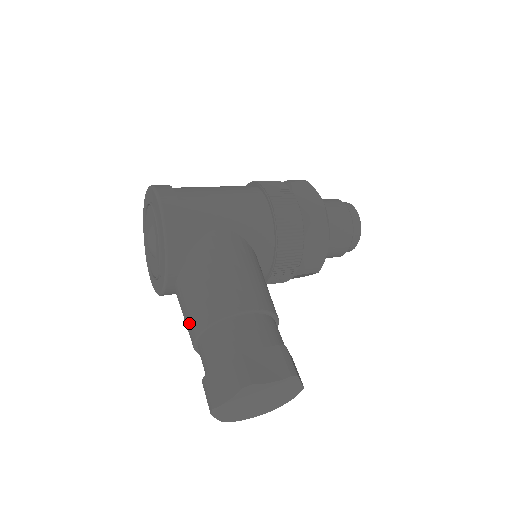
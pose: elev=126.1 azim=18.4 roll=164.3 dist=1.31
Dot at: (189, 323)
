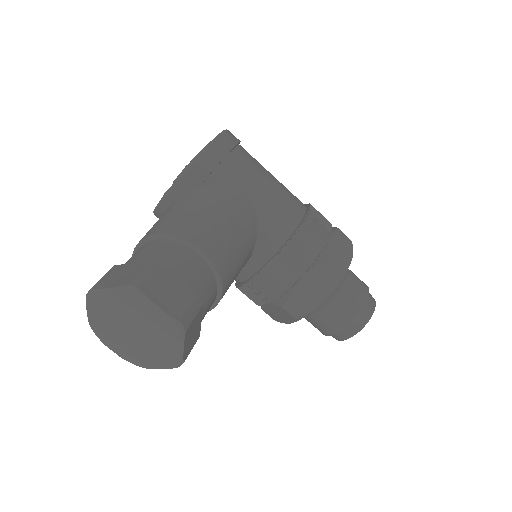
Dot at: (149, 230)
